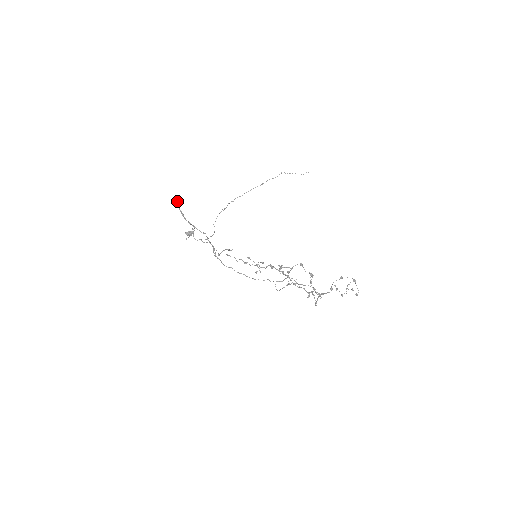
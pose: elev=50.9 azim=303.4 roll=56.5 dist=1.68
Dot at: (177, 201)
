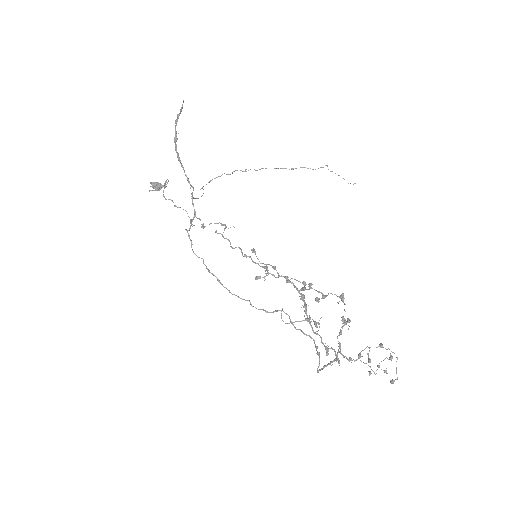
Dot at: (180, 111)
